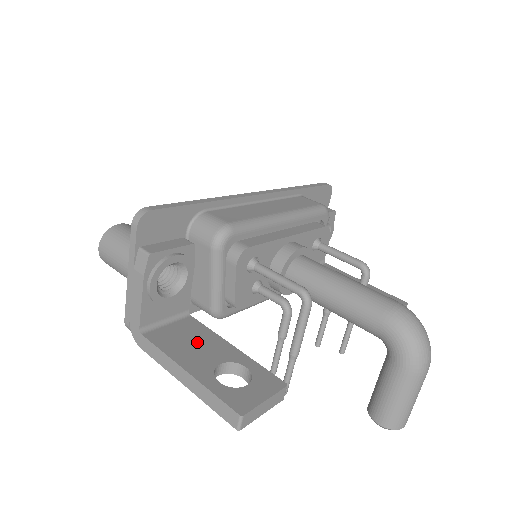
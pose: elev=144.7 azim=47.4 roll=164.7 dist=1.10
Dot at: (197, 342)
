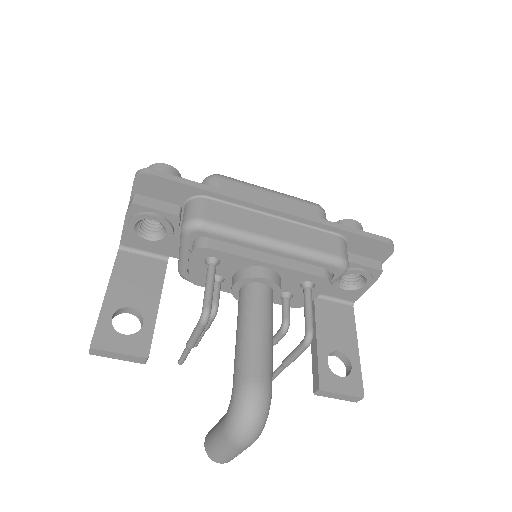
Dot at: (141, 282)
